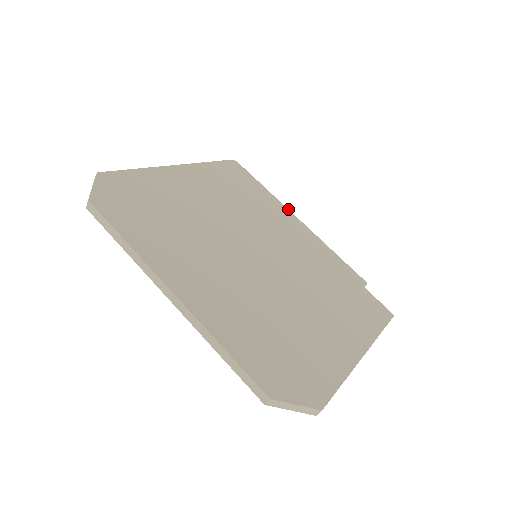
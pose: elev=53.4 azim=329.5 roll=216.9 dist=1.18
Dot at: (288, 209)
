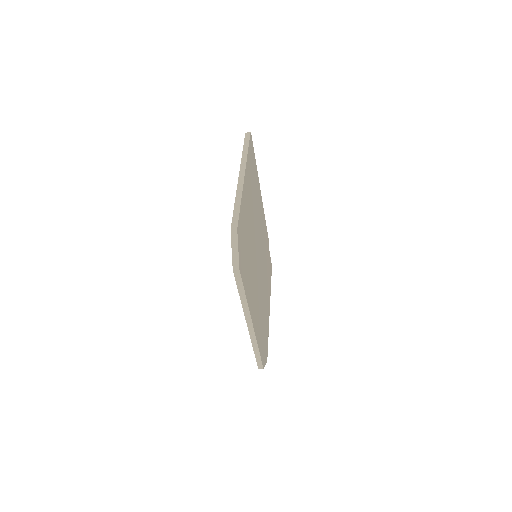
Dot at: occluded
